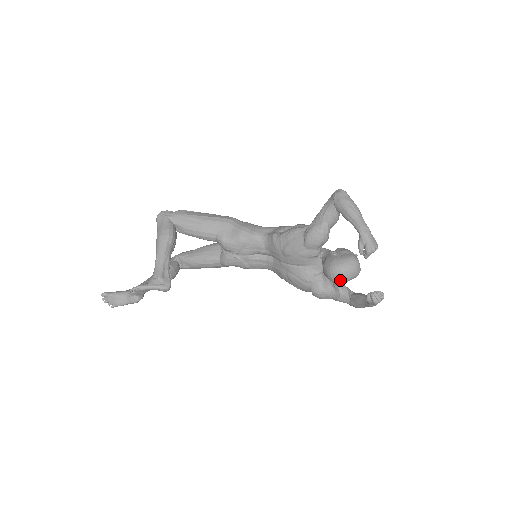
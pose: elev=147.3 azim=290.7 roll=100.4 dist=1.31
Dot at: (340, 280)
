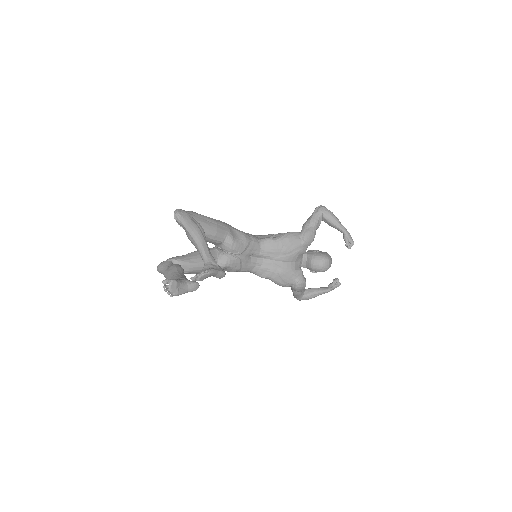
Dot at: (327, 268)
